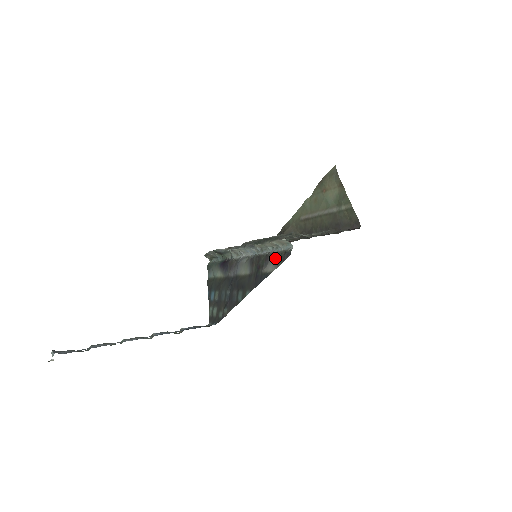
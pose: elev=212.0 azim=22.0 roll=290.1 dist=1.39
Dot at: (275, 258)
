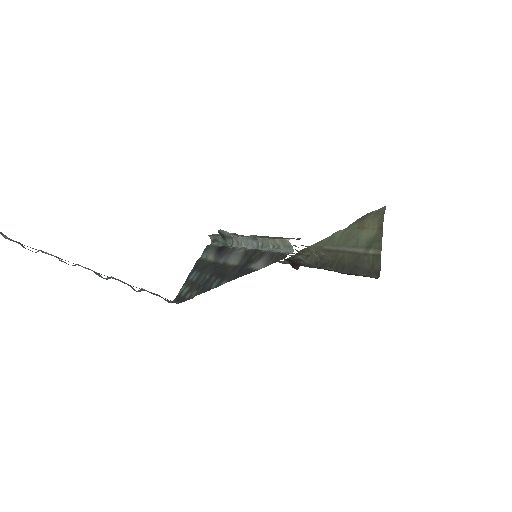
Dot at: (269, 257)
